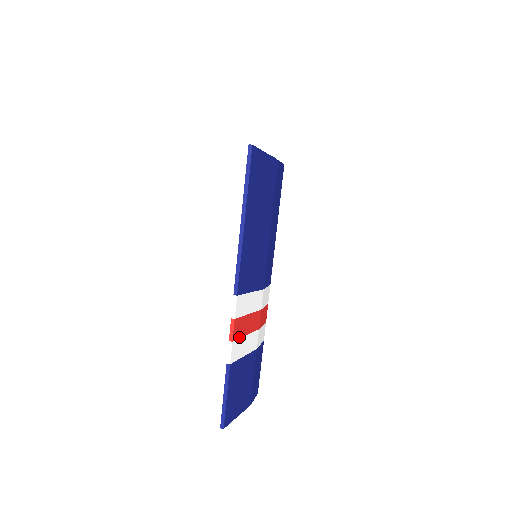
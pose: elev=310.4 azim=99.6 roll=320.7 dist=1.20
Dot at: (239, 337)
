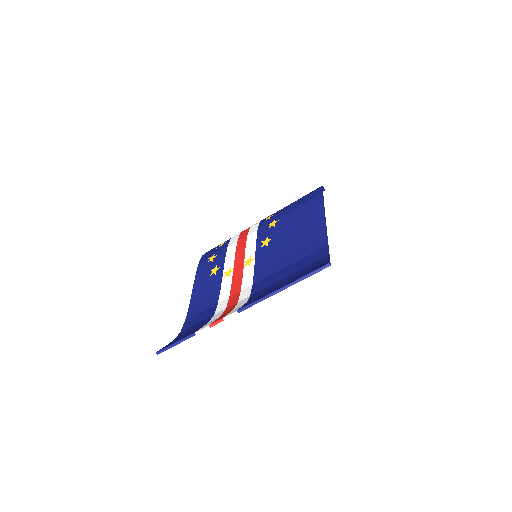
Dot at: occluded
